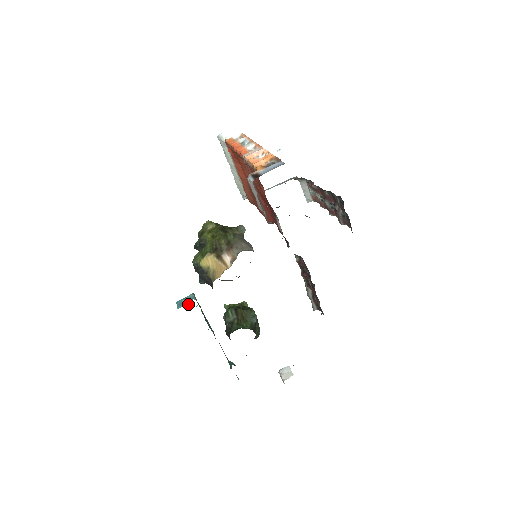
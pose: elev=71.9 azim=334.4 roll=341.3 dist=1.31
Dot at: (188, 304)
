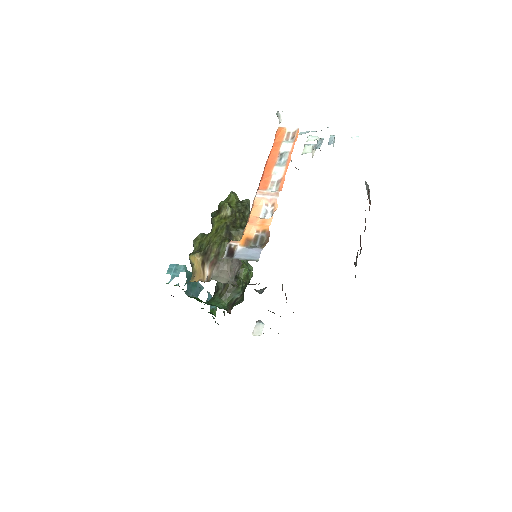
Dot at: (174, 276)
